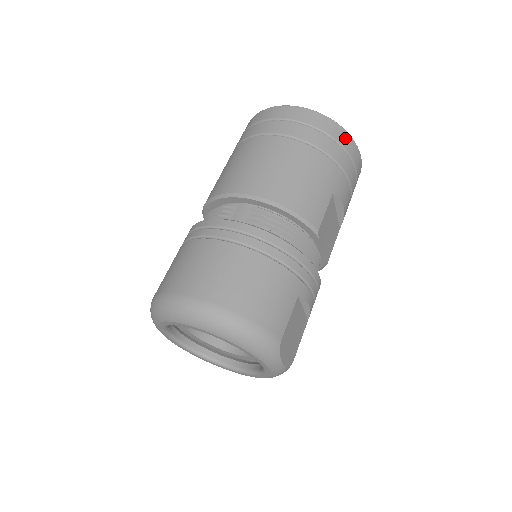
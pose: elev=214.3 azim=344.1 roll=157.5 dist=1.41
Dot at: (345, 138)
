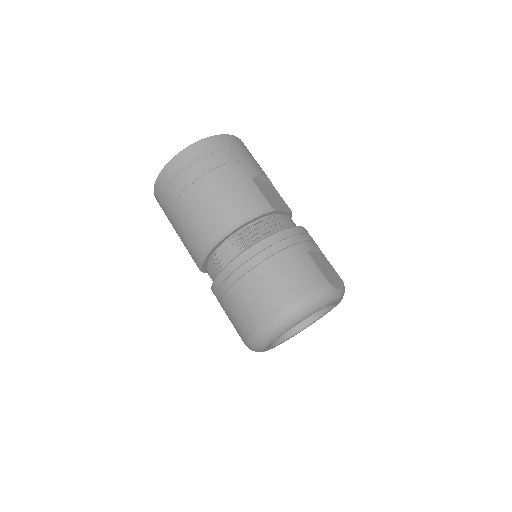
Dot at: (217, 141)
